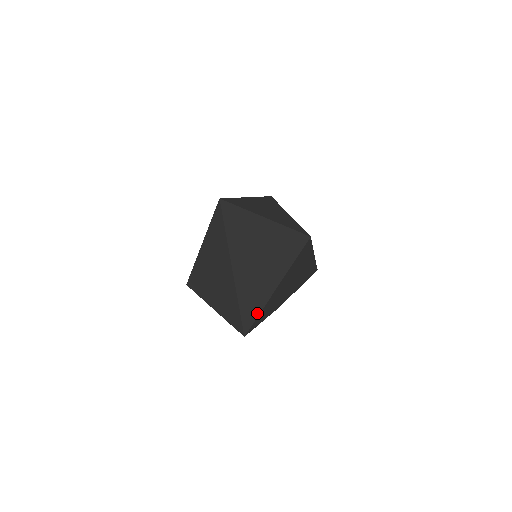
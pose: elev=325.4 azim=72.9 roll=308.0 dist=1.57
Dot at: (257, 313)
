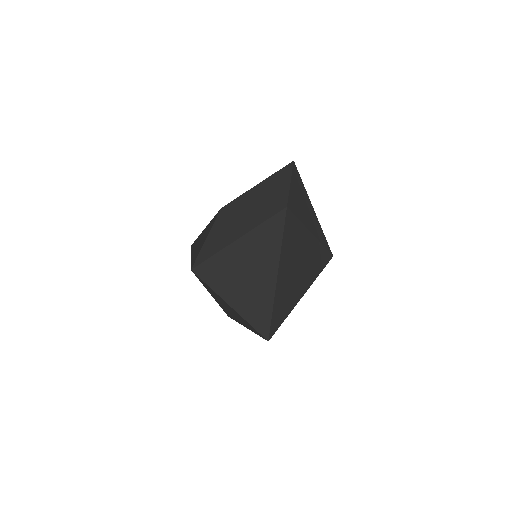
Dot at: (235, 320)
